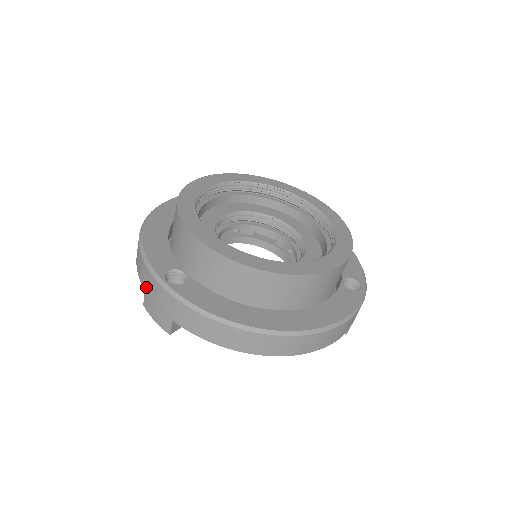
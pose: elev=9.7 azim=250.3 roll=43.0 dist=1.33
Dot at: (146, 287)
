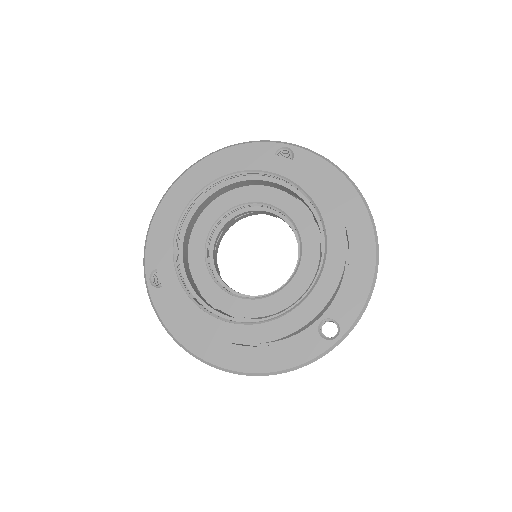
Dot at: occluded
